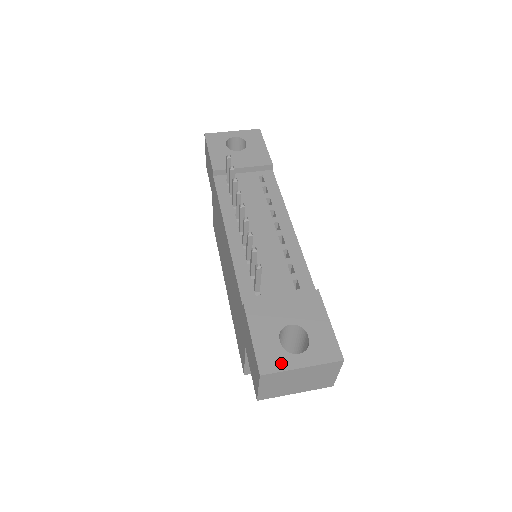
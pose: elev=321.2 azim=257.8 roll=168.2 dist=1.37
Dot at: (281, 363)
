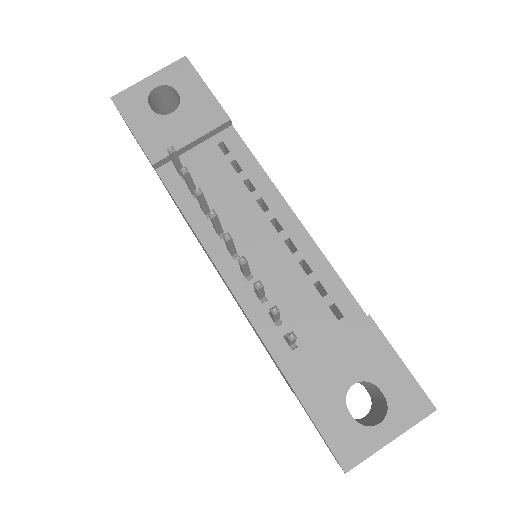
Dot at: (364, 446)
